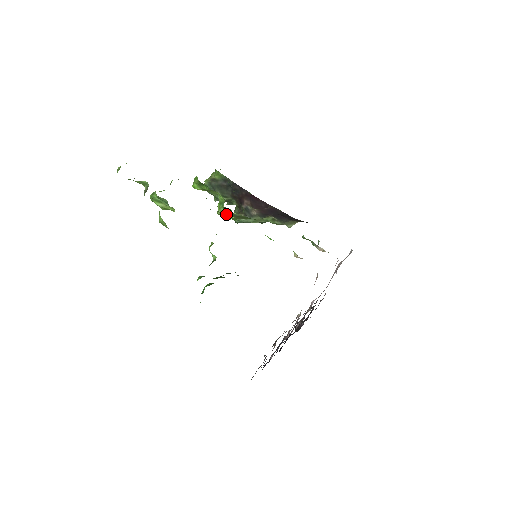
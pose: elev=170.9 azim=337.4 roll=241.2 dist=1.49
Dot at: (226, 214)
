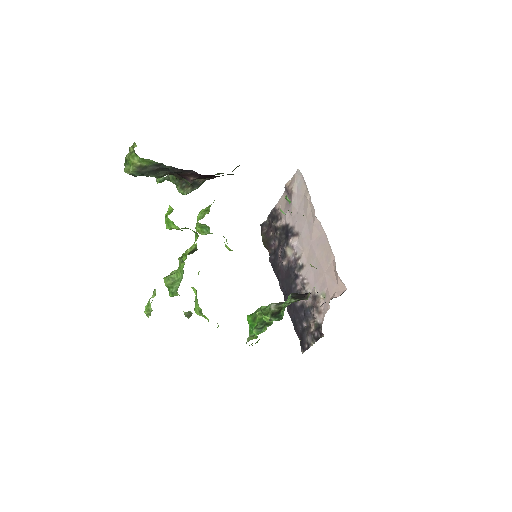
Dot at: (156, 179)
